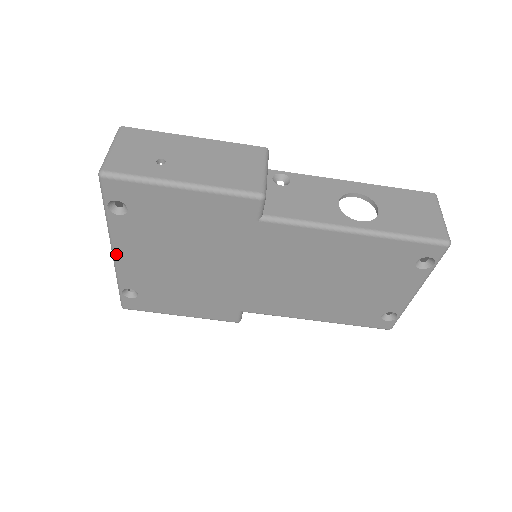
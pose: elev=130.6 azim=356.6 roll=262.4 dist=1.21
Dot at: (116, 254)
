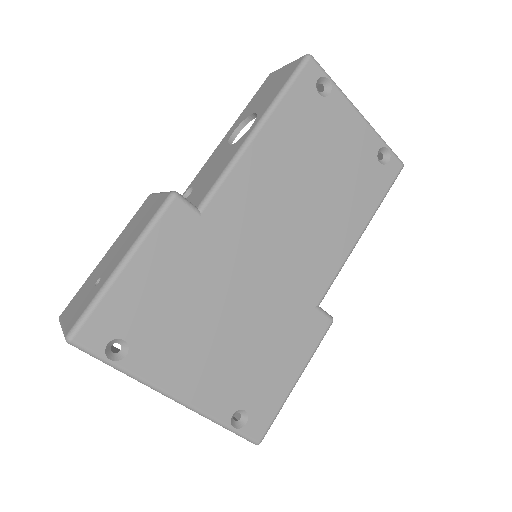
Dot at: (177, 396)
